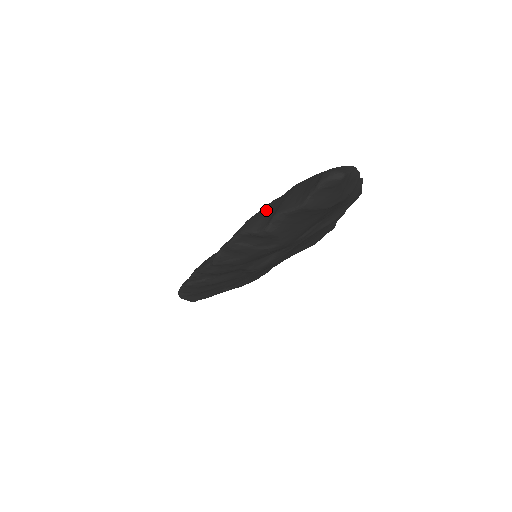
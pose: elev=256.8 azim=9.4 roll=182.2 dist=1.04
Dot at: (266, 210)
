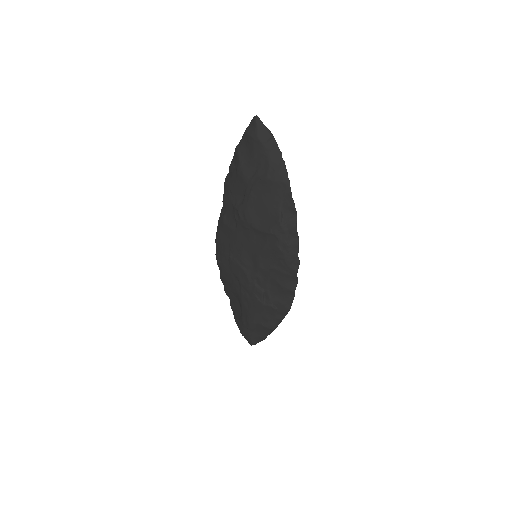
Dot at: occluded
